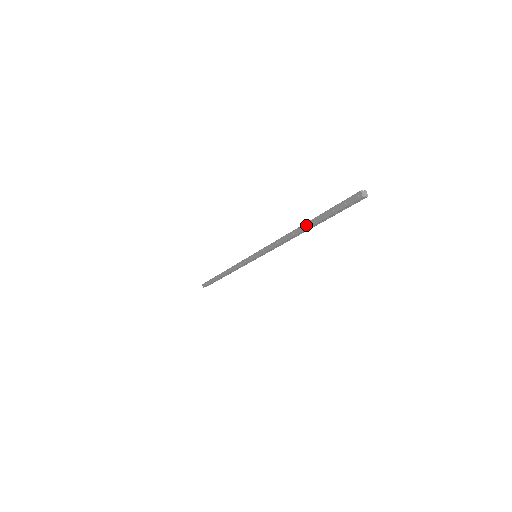
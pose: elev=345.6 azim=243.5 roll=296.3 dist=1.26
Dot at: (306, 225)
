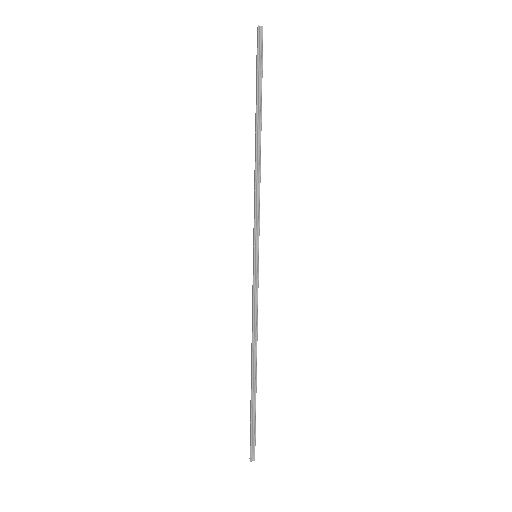
Dot at: (255, 123)
